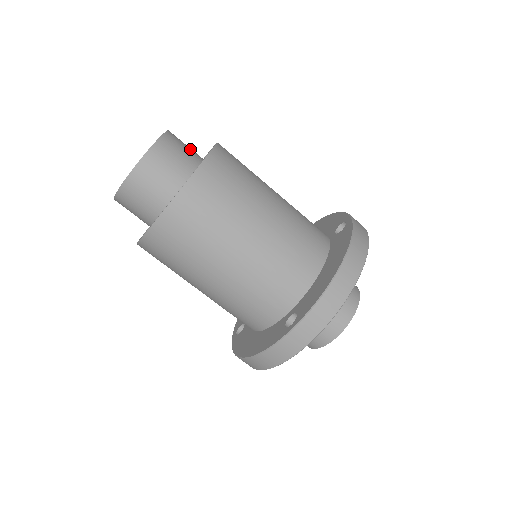
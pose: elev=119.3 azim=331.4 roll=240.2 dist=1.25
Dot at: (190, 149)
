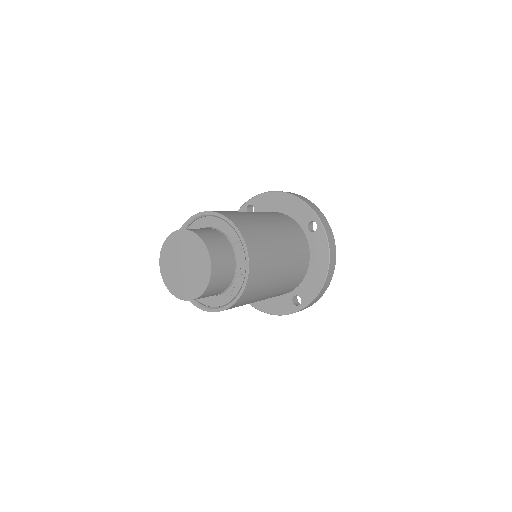
Dot at: (221, 244)
